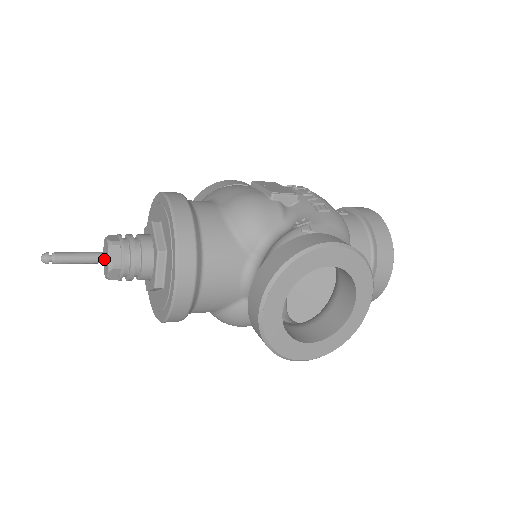
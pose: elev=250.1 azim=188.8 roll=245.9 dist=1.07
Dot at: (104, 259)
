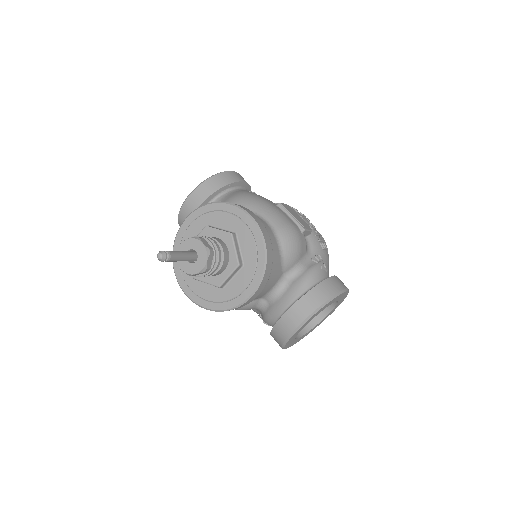
Dot at: (194, 259)
